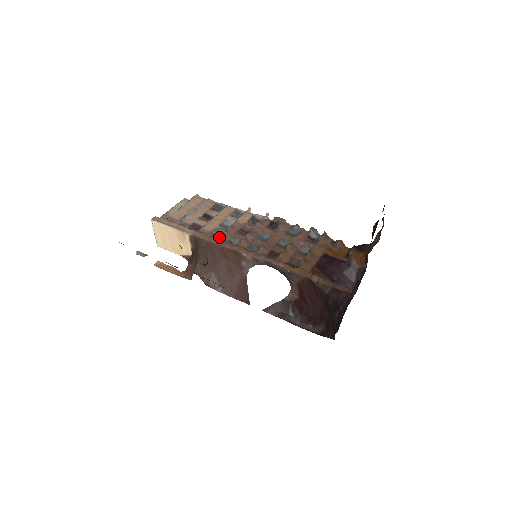
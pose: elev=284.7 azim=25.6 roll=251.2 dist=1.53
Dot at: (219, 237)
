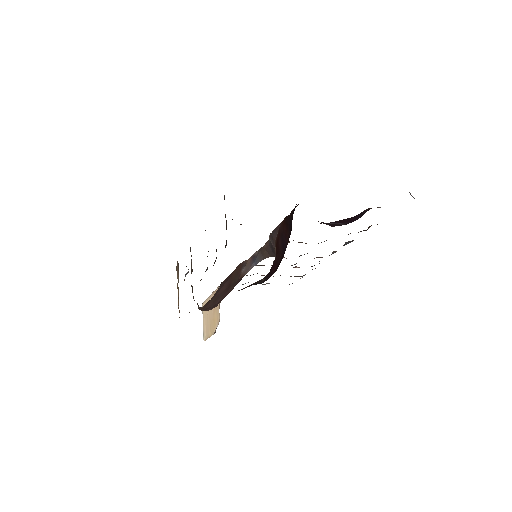
Dot at: occluded
